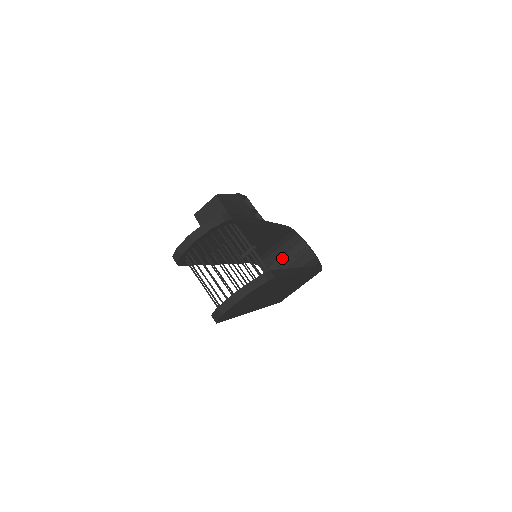
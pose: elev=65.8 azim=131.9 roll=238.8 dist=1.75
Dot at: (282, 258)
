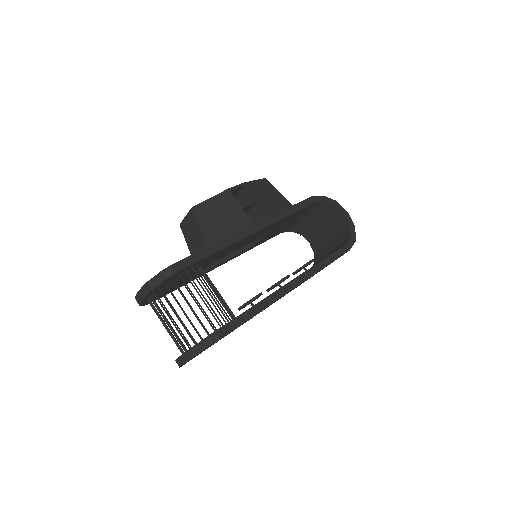
Dot at: (316, 223)
